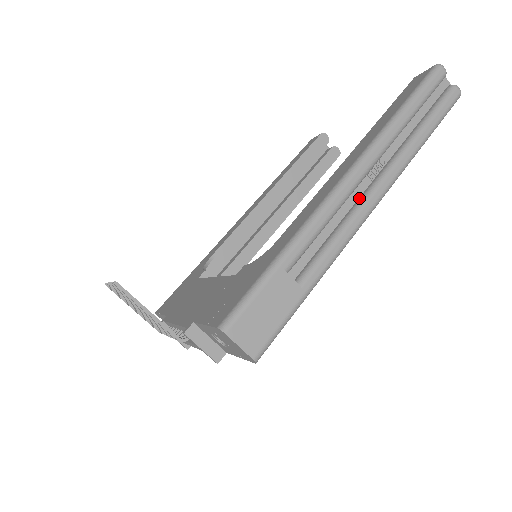
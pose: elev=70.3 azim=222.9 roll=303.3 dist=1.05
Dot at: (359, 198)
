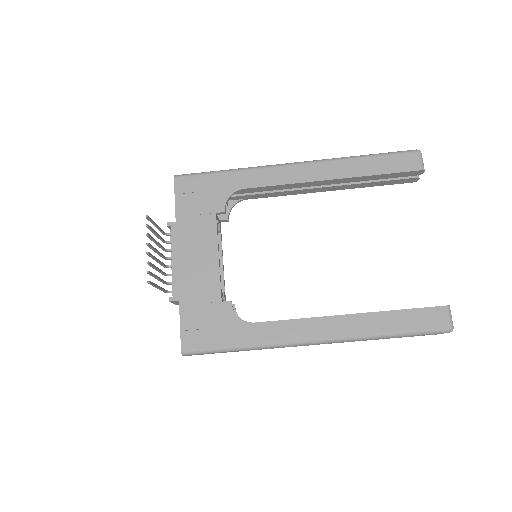
Dot at: occluded
